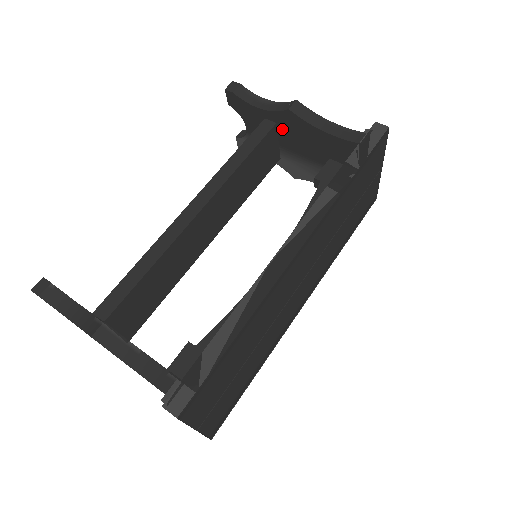
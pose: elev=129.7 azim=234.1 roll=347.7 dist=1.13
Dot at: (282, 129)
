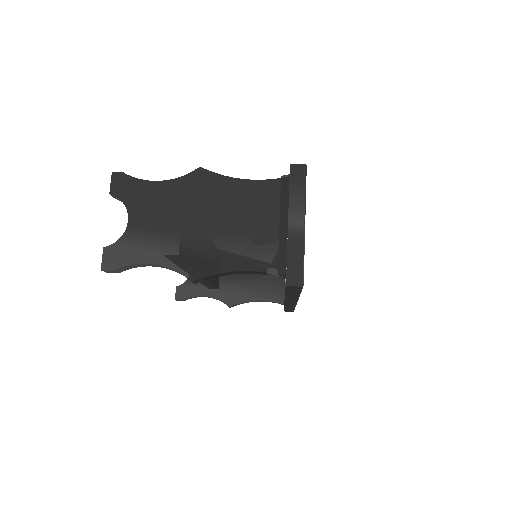
Dot at: occluded
